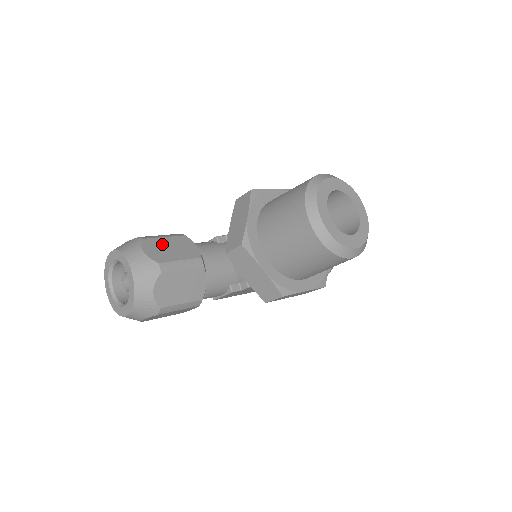
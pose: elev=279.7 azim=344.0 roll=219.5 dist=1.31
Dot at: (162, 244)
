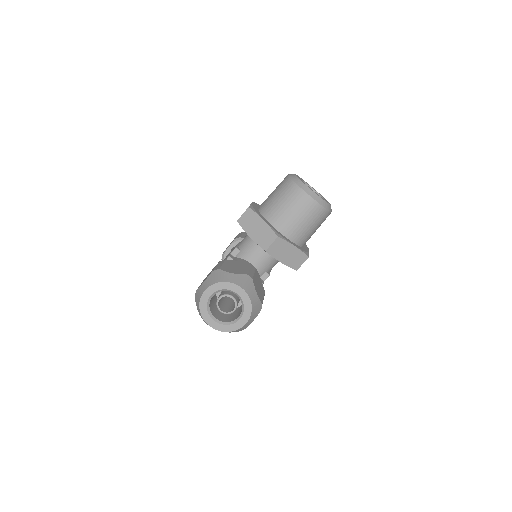
Dot at: (229, 267)
